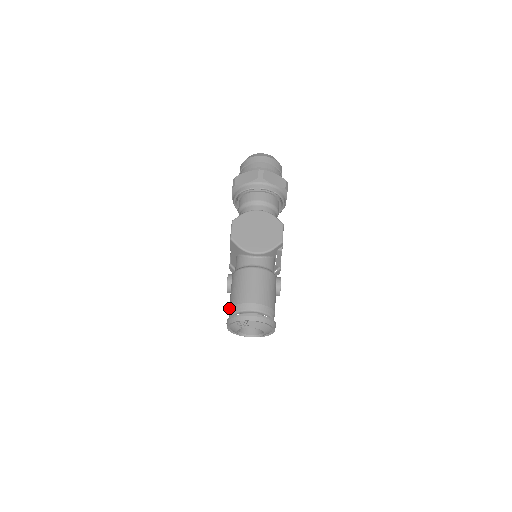
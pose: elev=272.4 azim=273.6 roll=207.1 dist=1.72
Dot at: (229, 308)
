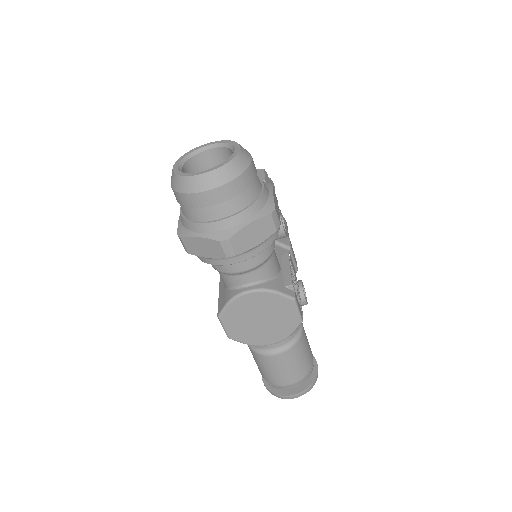
Dot at: occluded
